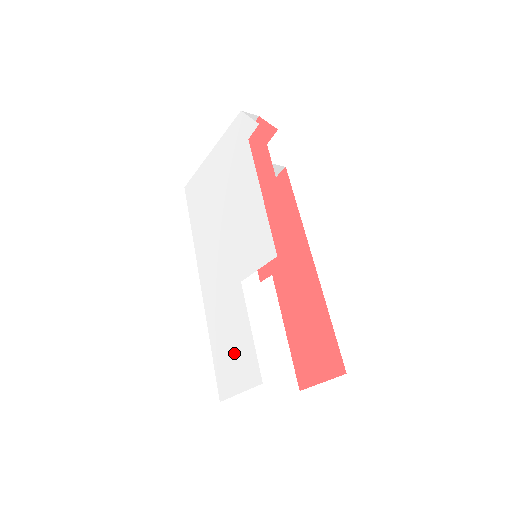
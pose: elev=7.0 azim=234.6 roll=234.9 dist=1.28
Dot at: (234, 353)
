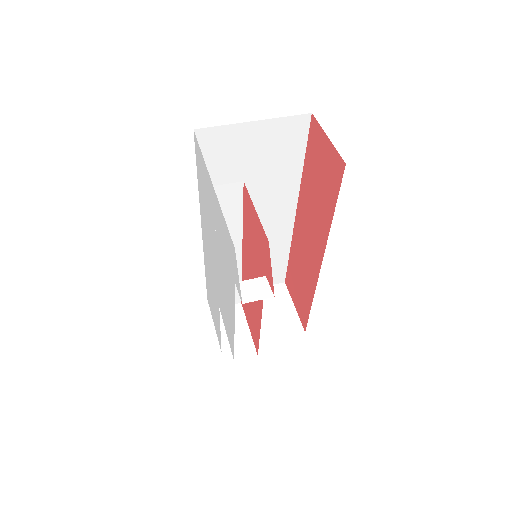
Dot at: (213, 311)
